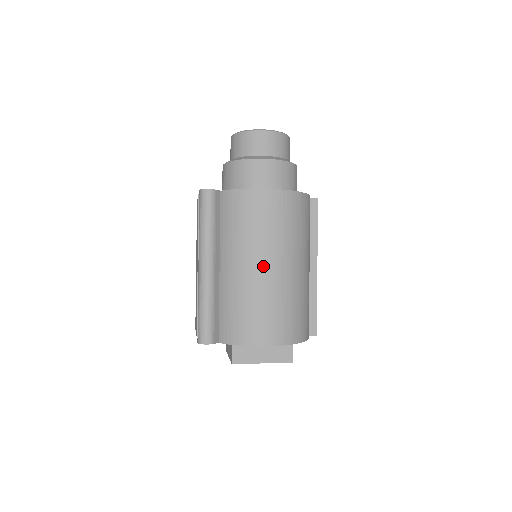
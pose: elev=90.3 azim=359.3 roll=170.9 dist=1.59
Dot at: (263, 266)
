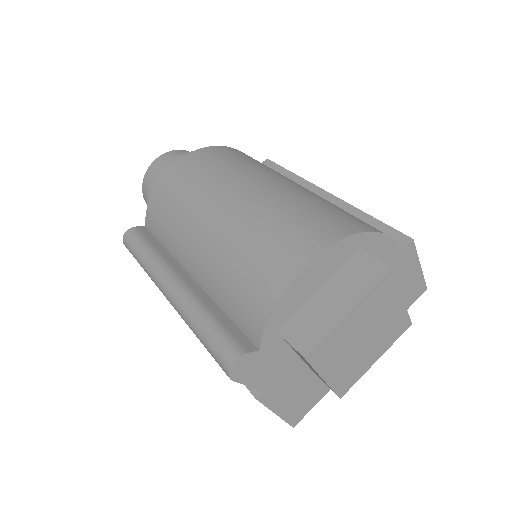
Dot at: (219, 211)
